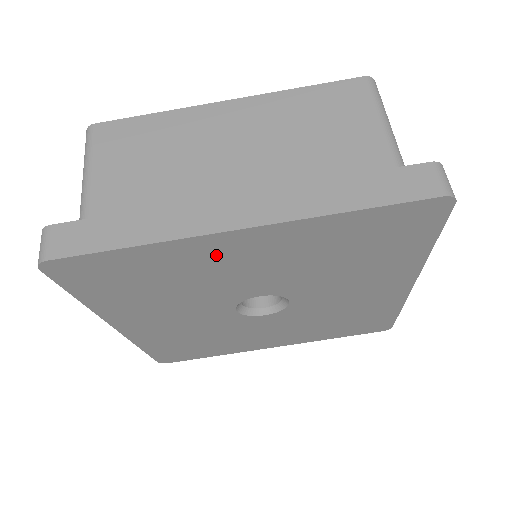
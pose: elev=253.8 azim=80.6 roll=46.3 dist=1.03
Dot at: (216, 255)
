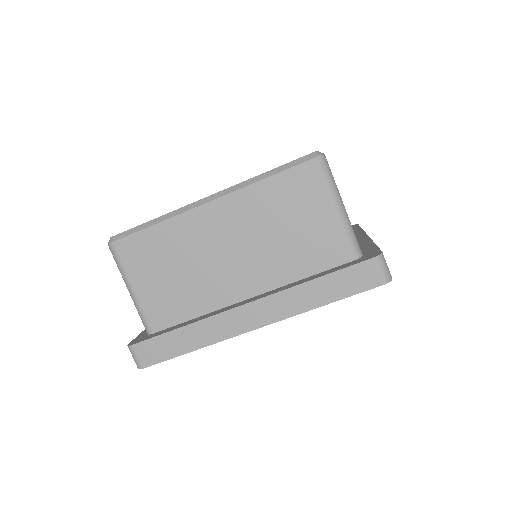
Dot at: occluded
